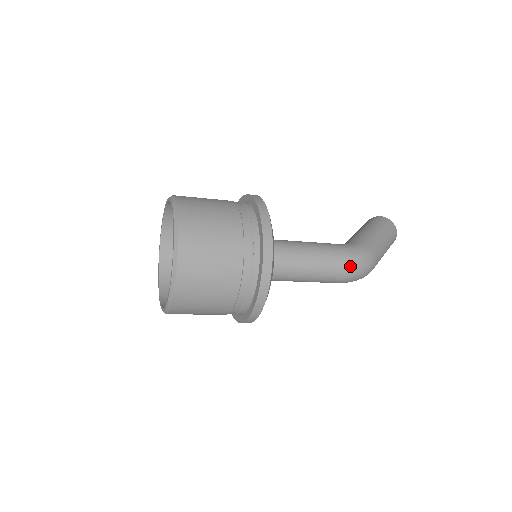
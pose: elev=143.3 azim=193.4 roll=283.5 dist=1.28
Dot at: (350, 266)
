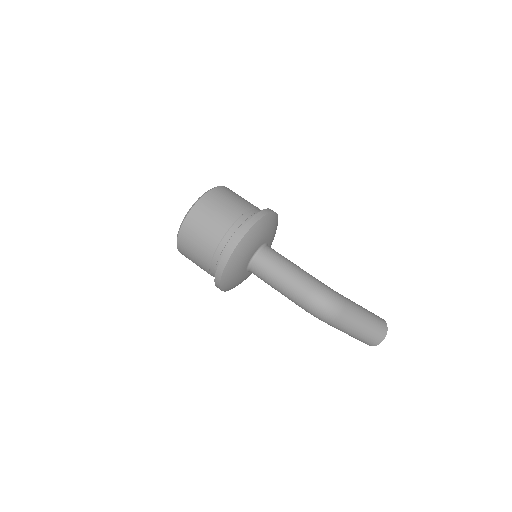
Dot at: (315, 290)
